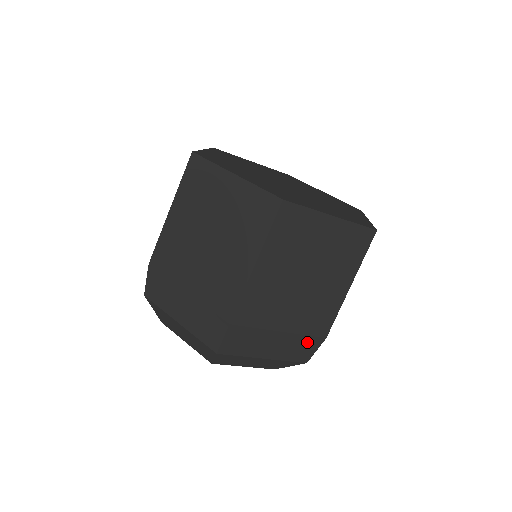
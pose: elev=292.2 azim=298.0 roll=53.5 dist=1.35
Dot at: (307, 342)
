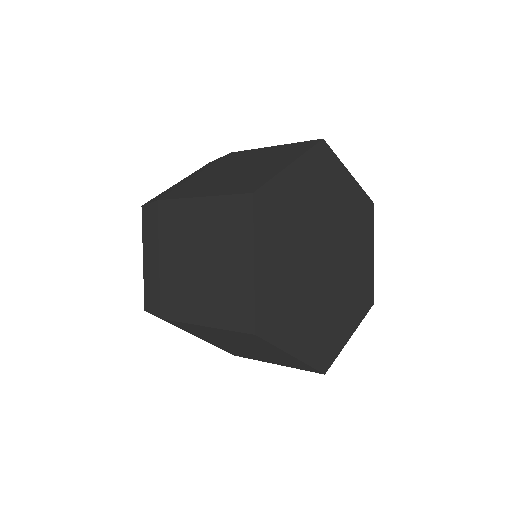
Dot at: occluded
